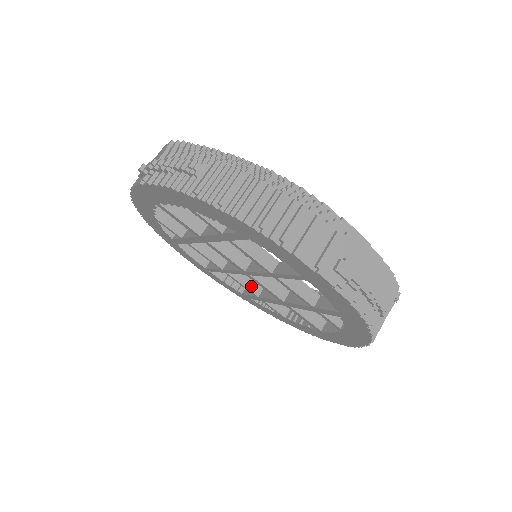
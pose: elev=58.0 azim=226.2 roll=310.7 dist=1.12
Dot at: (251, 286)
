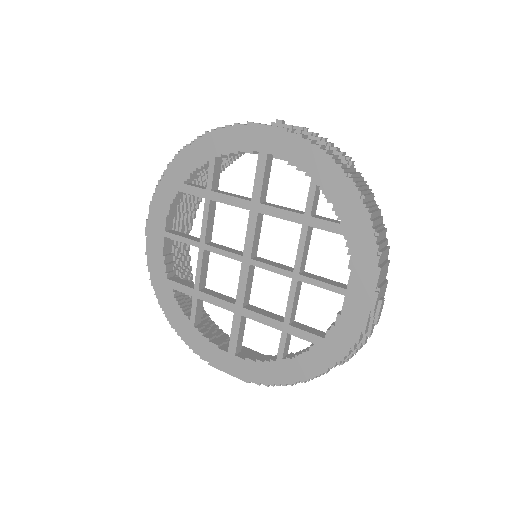
Dot at: (203, 277)
